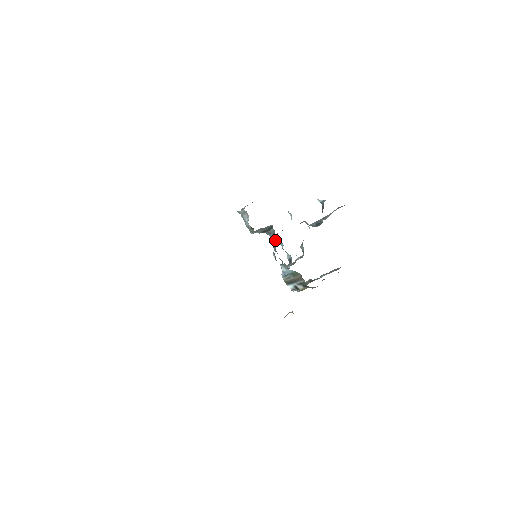
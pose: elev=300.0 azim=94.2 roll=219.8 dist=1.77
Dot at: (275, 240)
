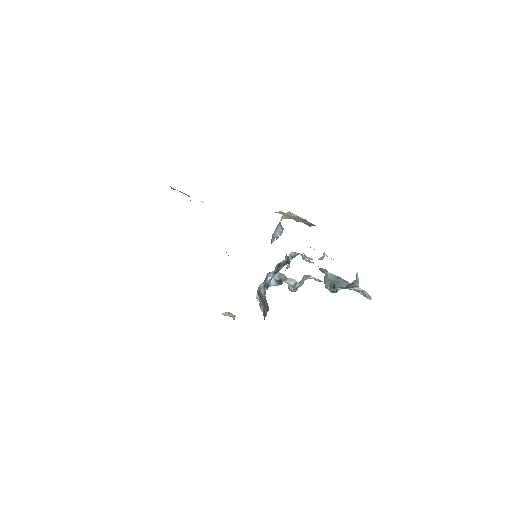
Dot at: (289, 255)
